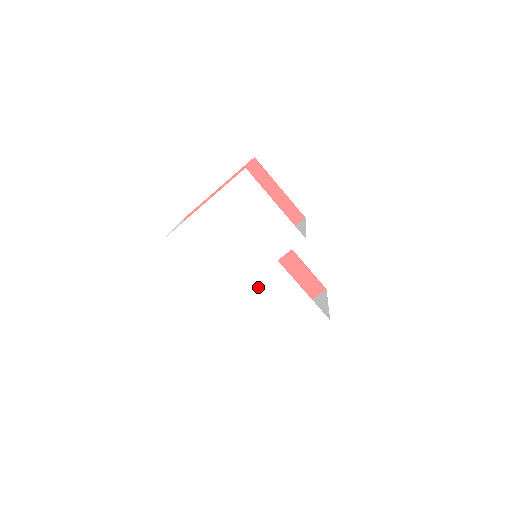
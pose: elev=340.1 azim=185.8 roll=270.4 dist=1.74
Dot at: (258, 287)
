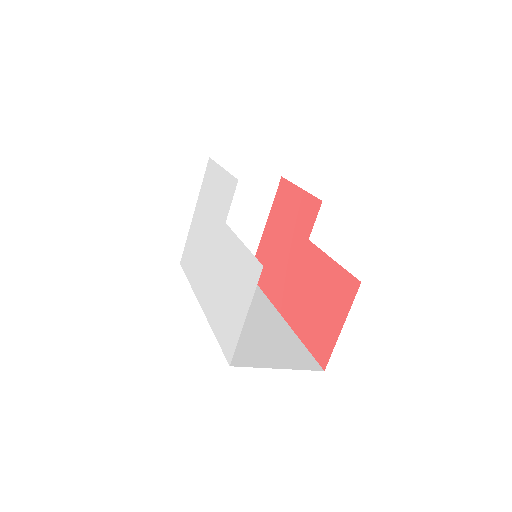
Dot at: (217, 266)
